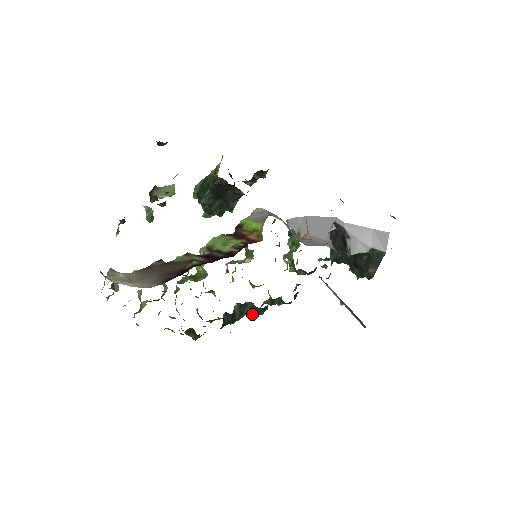
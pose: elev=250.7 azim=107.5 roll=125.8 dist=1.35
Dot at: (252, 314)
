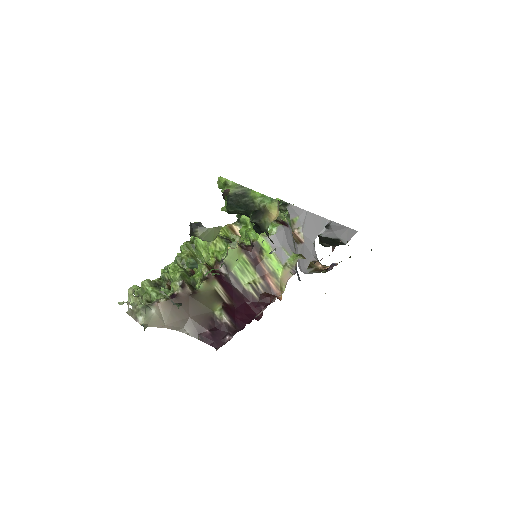
Dot at: occluded
